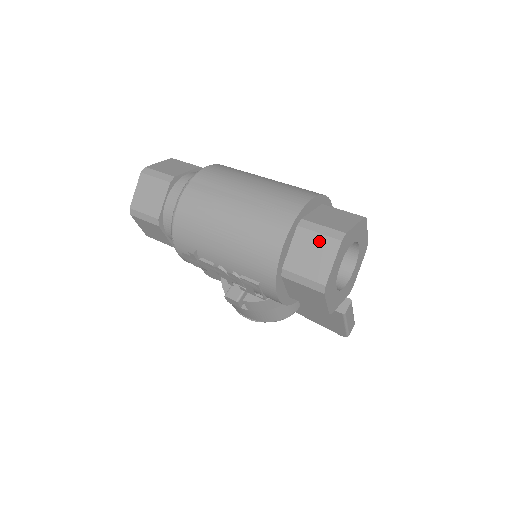
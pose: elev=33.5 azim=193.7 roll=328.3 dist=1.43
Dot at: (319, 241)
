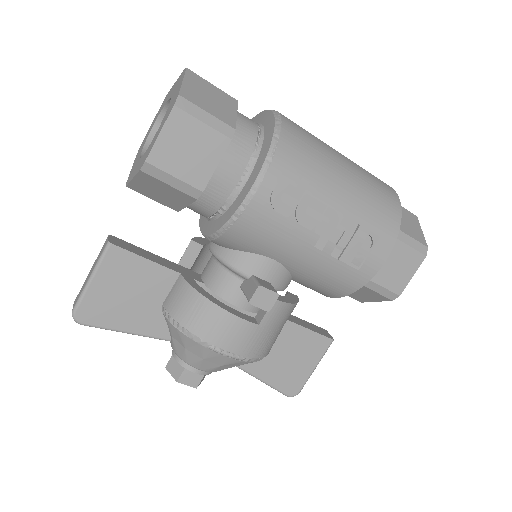
Dot at: (404, 211)
